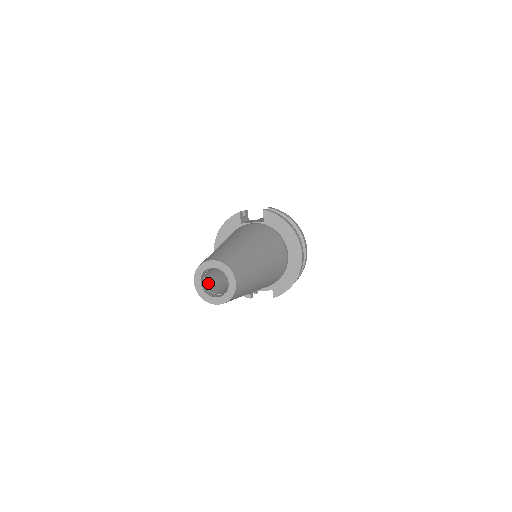
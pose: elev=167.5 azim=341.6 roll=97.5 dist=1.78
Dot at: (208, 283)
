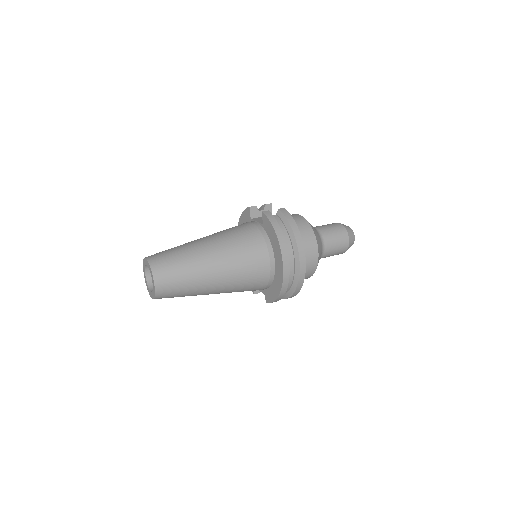
Dot at: occluded
